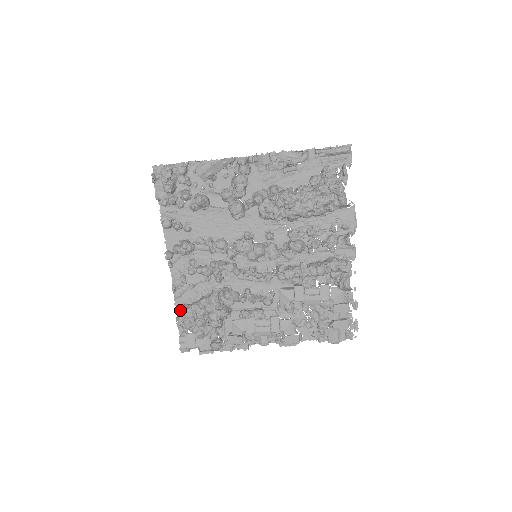
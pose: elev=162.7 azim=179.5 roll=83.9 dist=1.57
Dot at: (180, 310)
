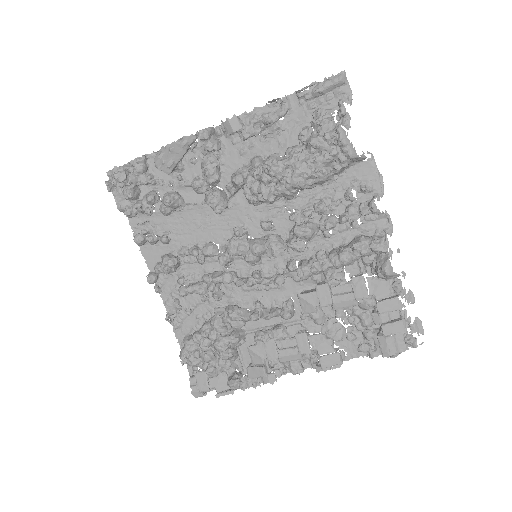
Dot at: (183, 344)
